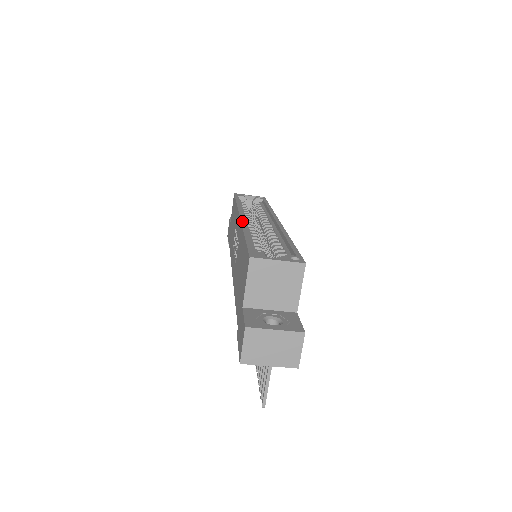
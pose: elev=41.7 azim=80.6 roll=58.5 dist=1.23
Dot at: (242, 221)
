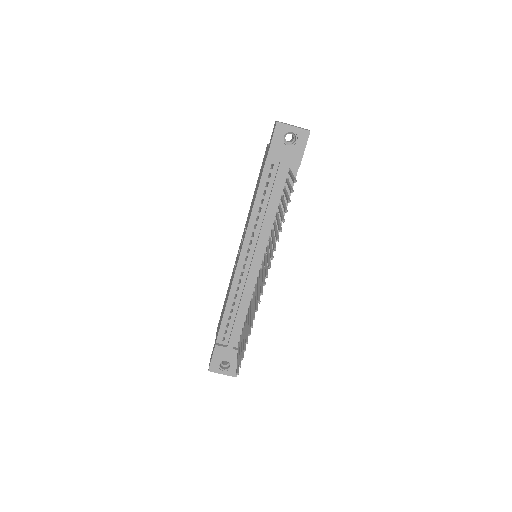
Dot at: occluded
